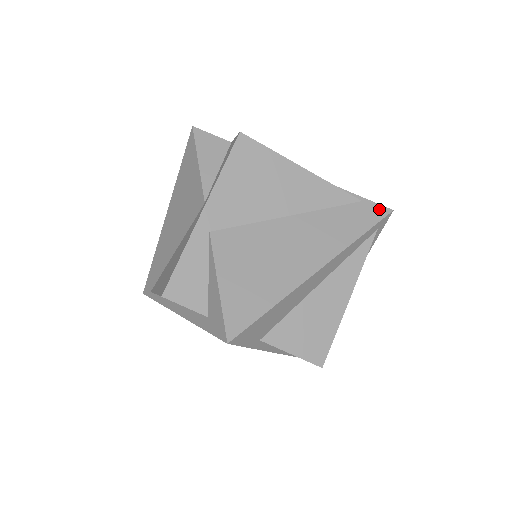
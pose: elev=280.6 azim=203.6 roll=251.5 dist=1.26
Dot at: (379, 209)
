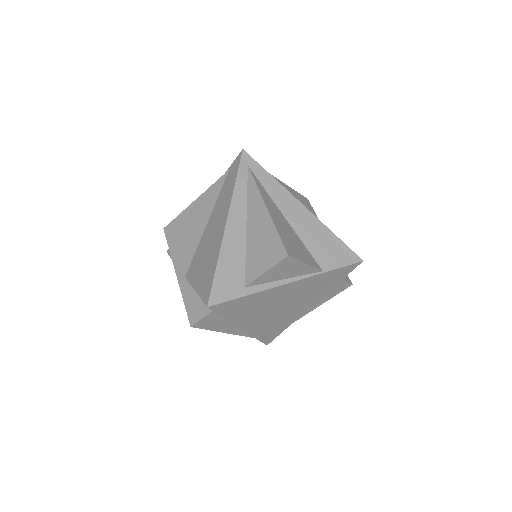
Dot at: (237, 160)
